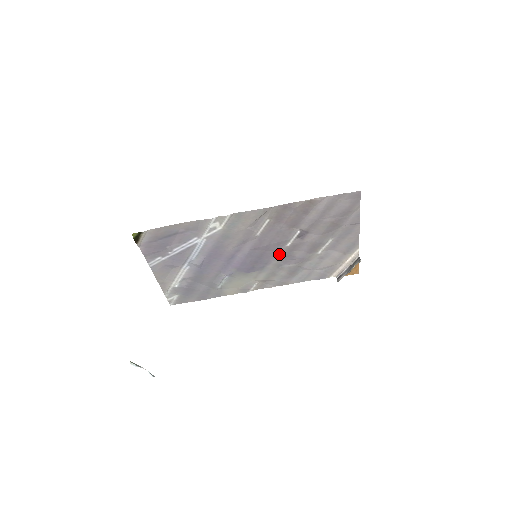
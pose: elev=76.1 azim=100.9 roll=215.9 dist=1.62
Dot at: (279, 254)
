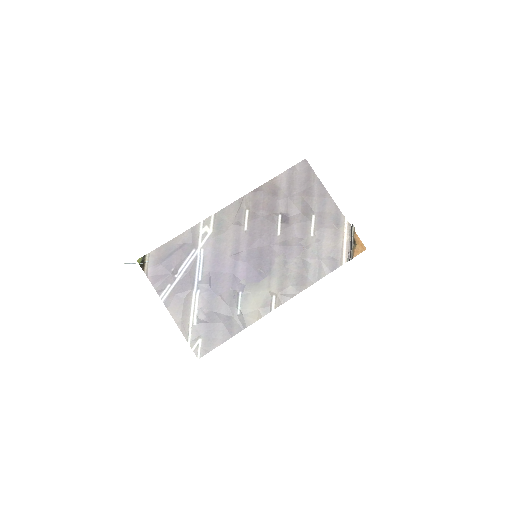
Dot at: (276, 248)
